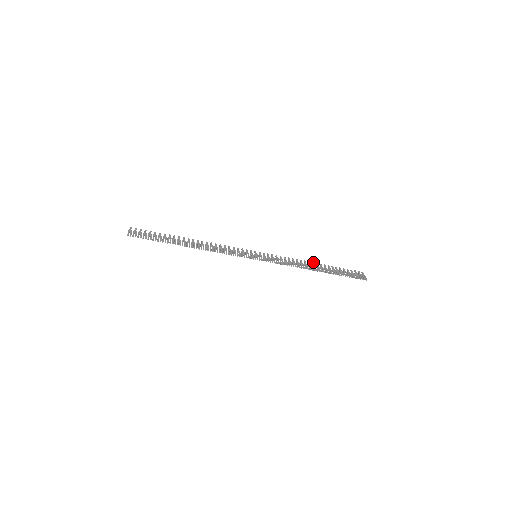
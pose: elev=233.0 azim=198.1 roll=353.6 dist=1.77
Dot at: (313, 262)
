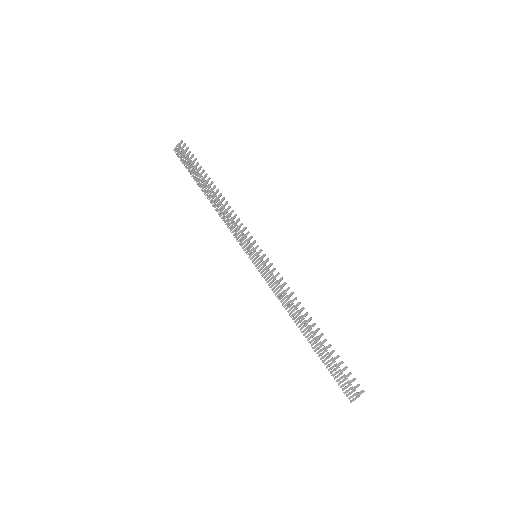
Dot at: (311, 318)
